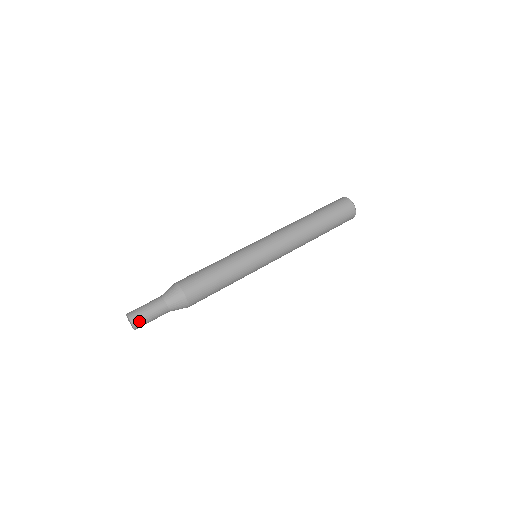
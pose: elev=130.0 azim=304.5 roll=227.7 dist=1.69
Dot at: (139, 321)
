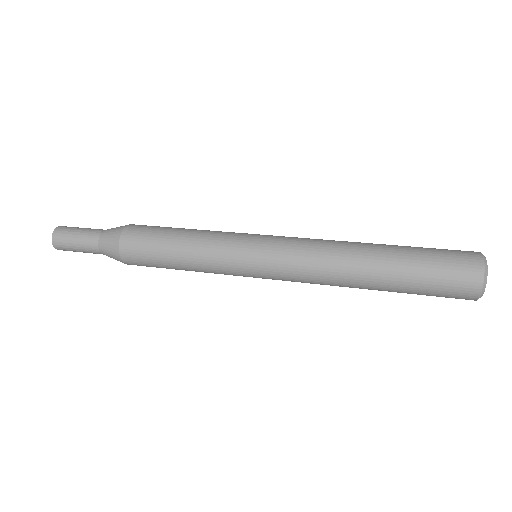
Dot at: (67, 227)
